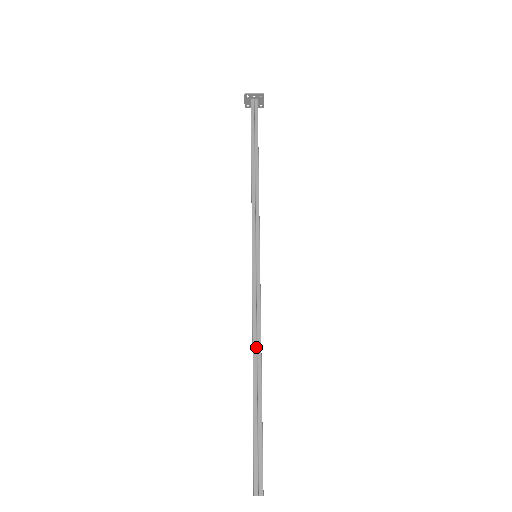
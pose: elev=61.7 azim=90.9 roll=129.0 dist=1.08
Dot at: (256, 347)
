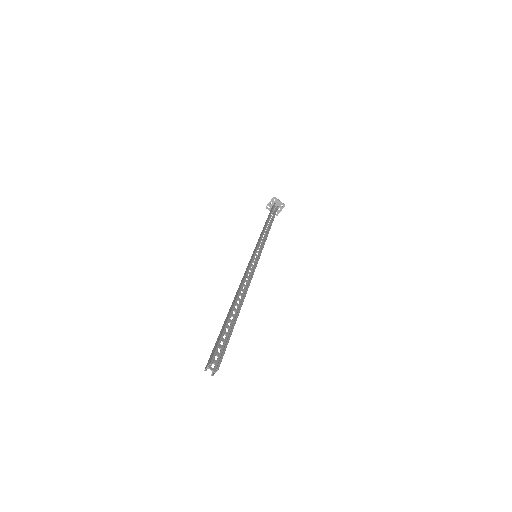
Dot at: (238, 291)
